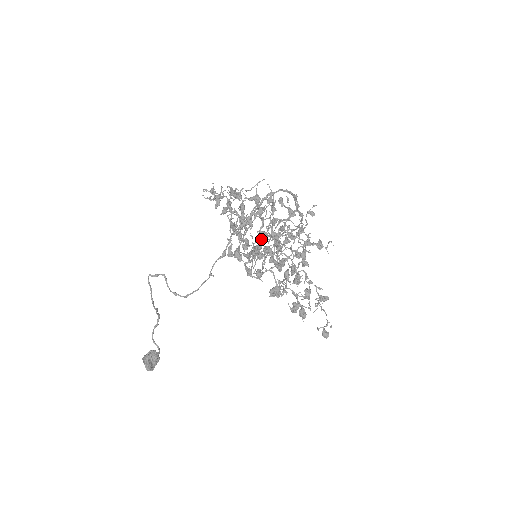
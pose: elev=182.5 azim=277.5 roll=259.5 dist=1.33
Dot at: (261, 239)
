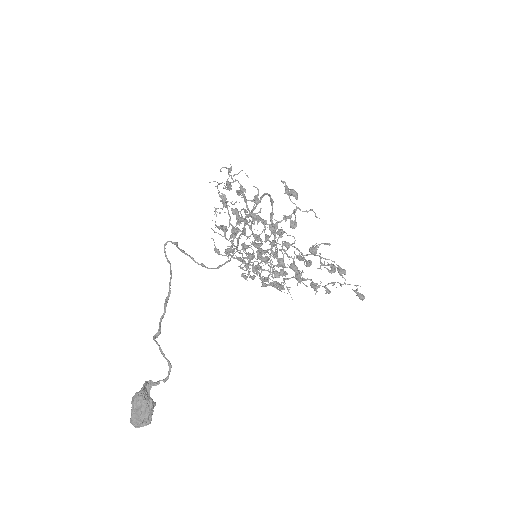
Dot at: (264, 232)
